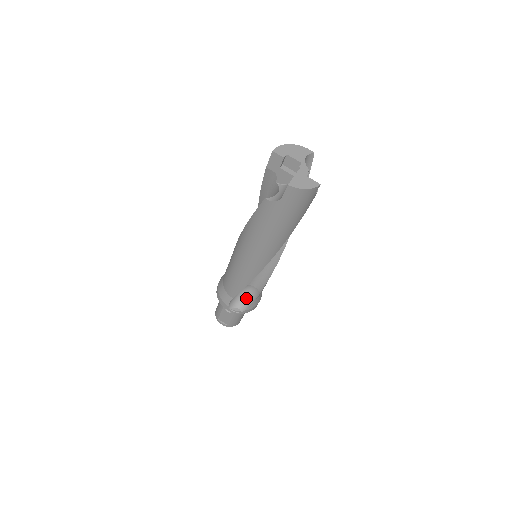
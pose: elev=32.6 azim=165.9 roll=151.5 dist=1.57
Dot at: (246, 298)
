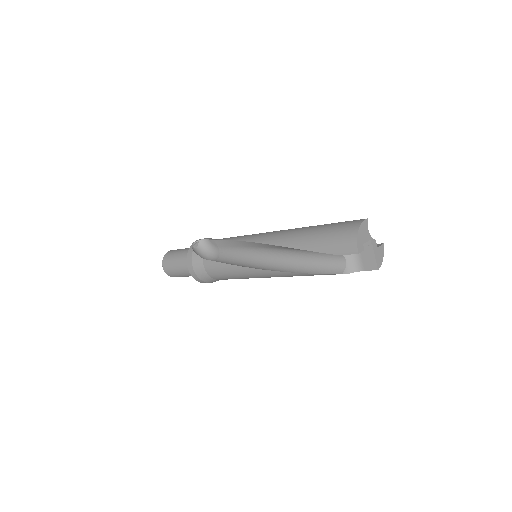
Dot at: occluded
